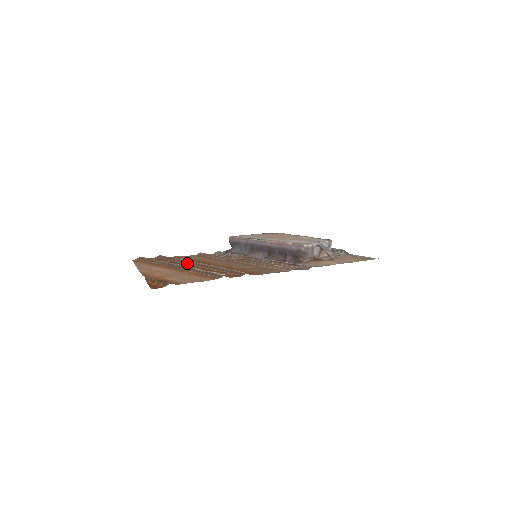
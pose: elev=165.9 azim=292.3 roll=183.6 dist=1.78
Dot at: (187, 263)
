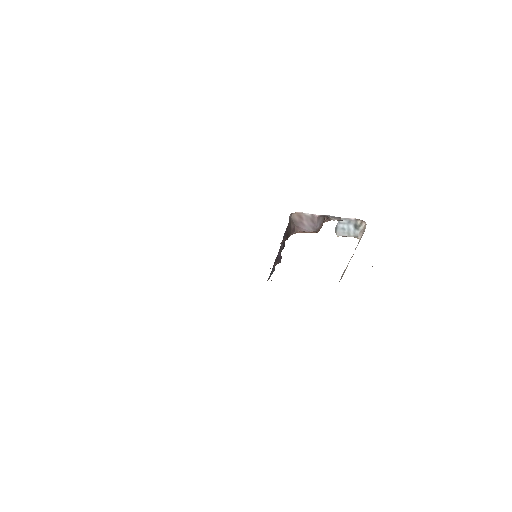
Dot at: occluded
